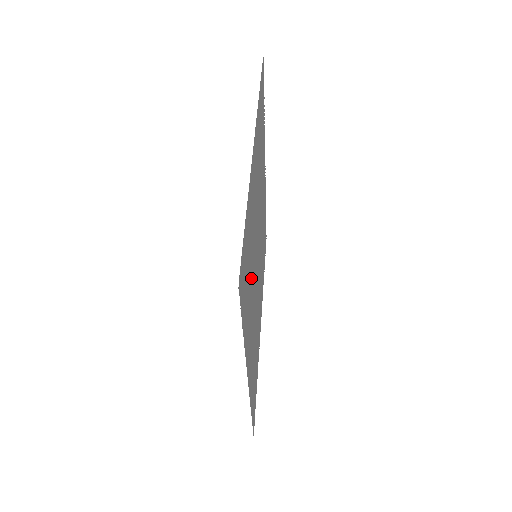
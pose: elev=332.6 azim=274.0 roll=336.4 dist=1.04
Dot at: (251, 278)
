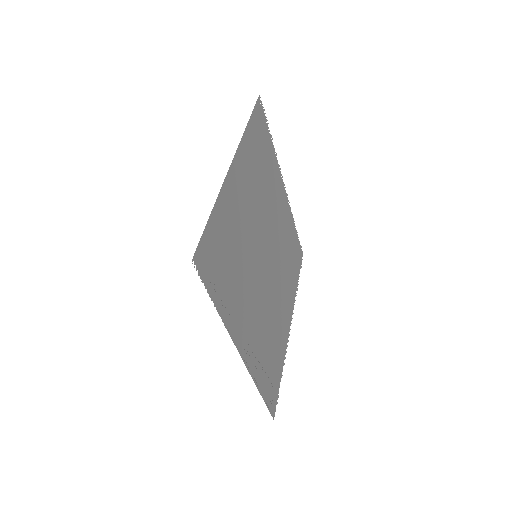
Dot at: (238, 269)
